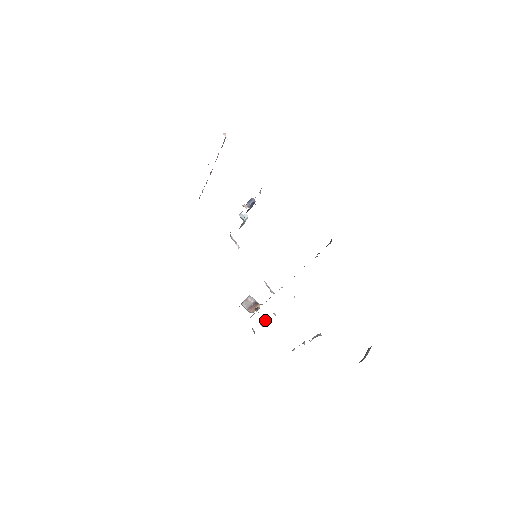
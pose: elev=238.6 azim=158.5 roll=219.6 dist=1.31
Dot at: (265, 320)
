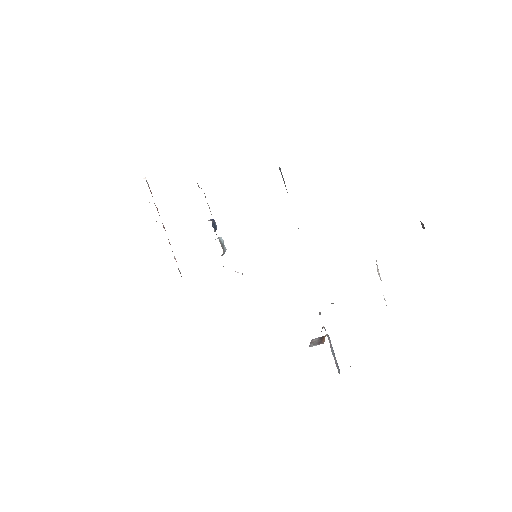
Dot at: occluded
